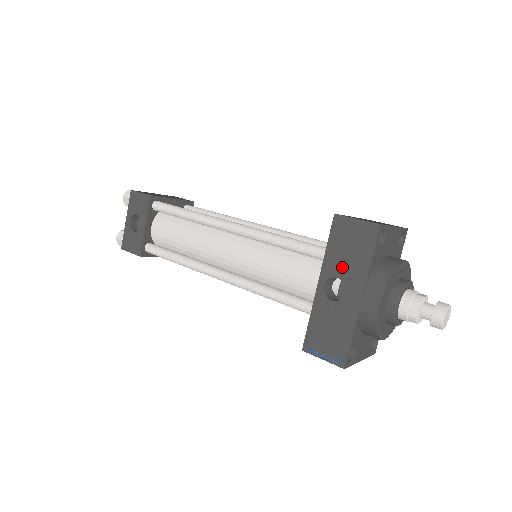
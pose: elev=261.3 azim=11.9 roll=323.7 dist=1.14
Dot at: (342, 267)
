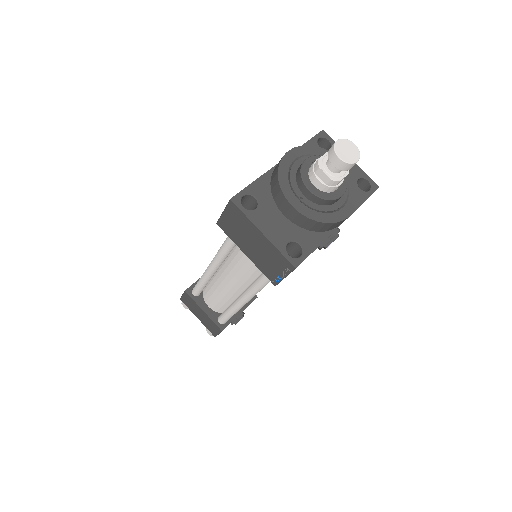
Dot at: occluded
